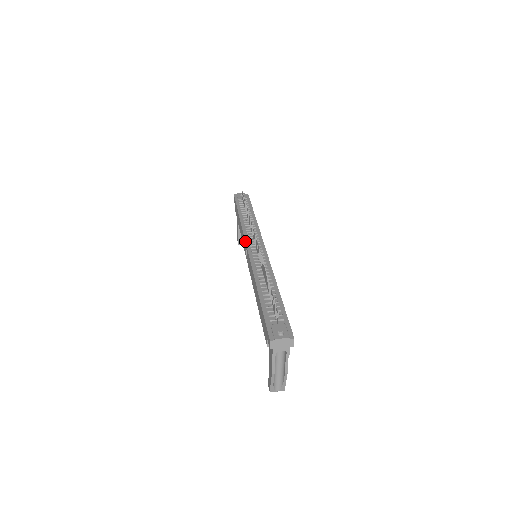
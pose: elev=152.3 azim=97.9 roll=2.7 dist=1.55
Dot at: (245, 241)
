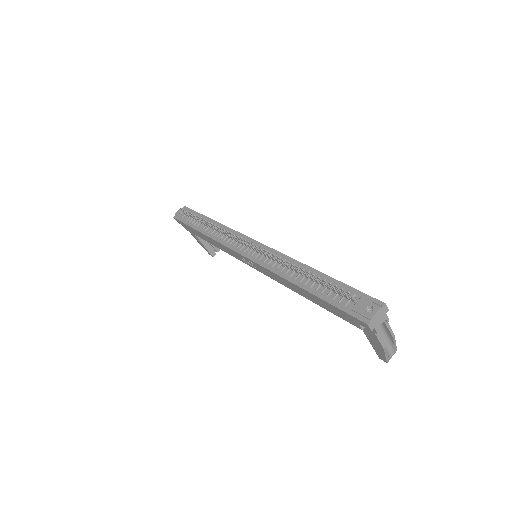
Dot at: (234, 251)
